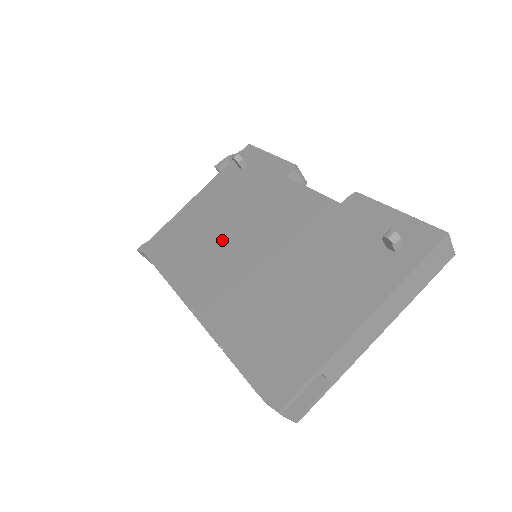
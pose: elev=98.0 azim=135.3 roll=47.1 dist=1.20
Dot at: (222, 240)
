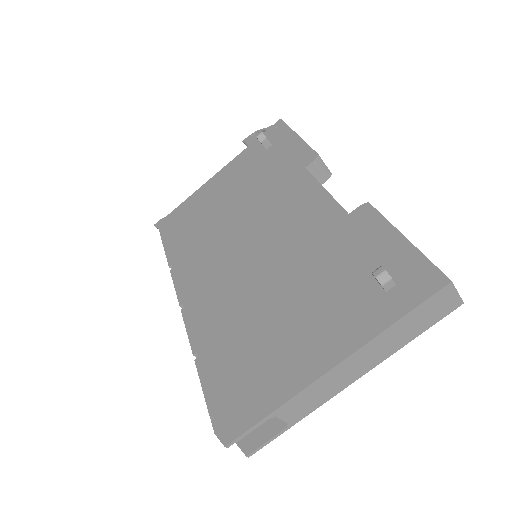
Dot at: (226, 232)
